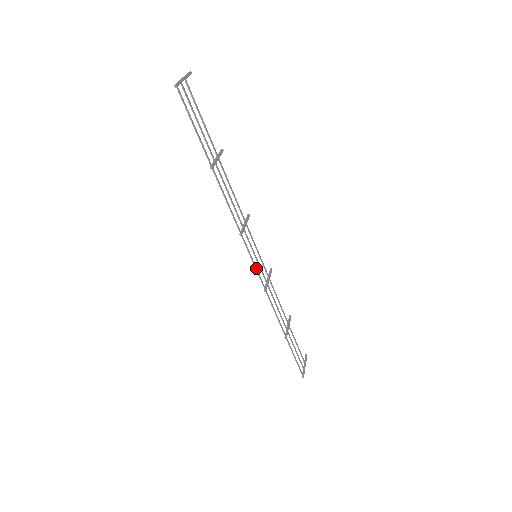
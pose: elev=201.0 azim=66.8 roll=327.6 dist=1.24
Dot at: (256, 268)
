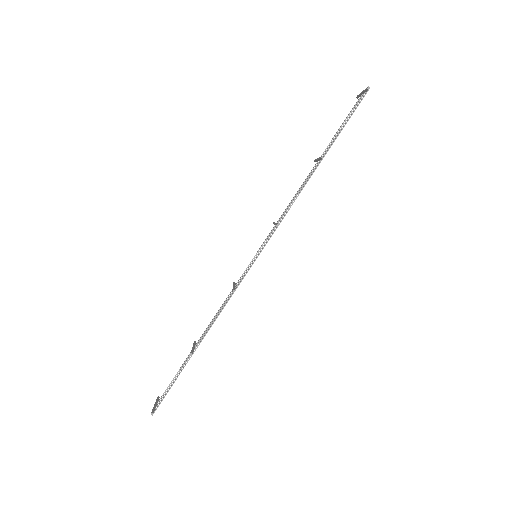
Dot at: occluded
